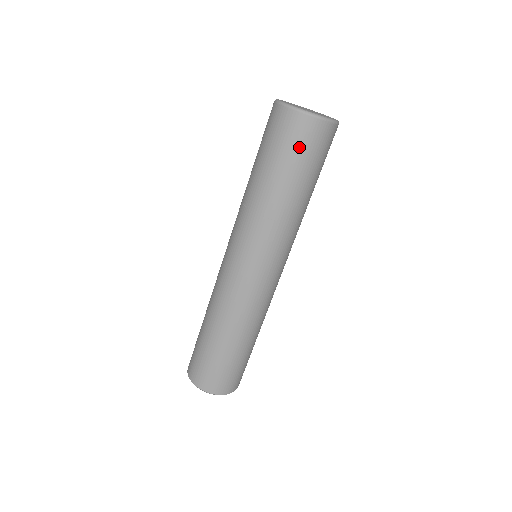
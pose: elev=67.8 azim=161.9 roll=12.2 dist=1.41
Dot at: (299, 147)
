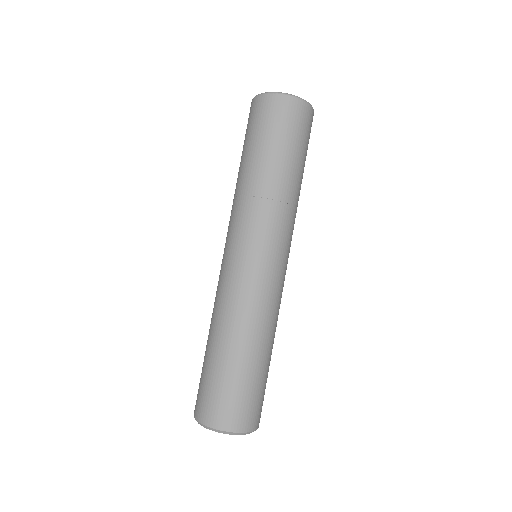
Dot at: (255, 123)
